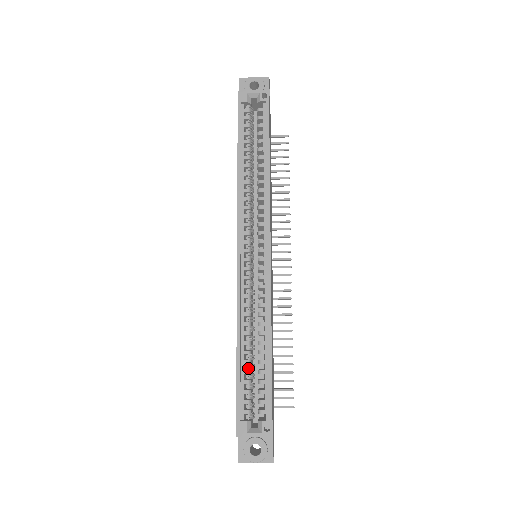
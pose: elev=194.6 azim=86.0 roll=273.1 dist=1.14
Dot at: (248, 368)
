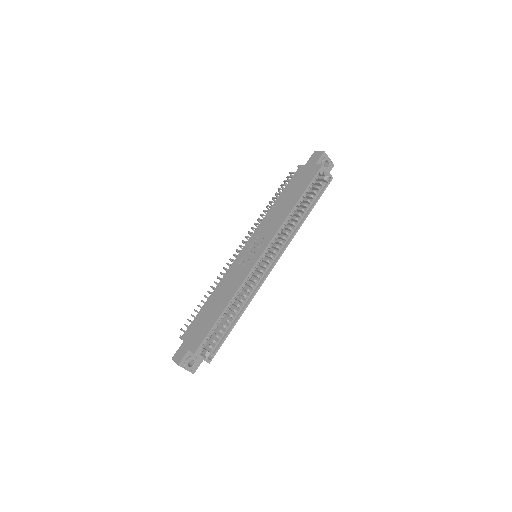
Dot at: occluded
